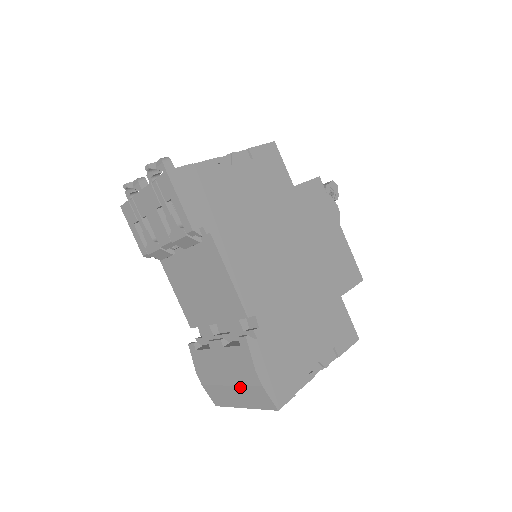
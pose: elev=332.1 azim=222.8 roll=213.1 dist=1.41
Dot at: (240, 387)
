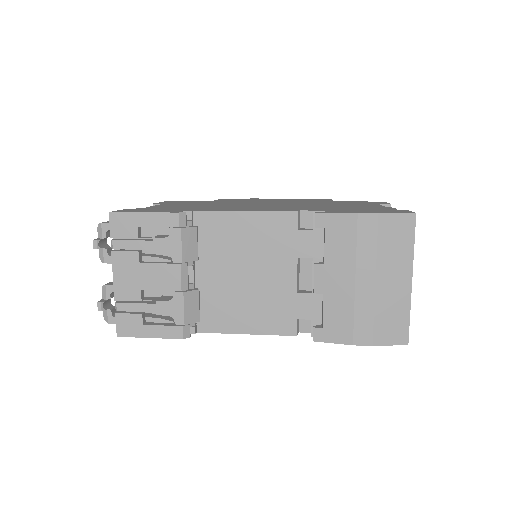
Dot at: (379, 260)
